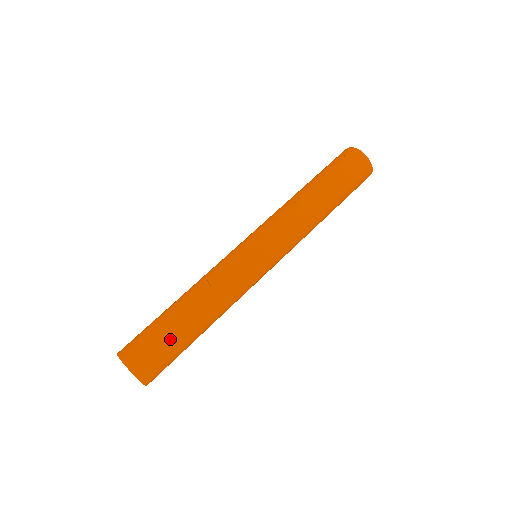
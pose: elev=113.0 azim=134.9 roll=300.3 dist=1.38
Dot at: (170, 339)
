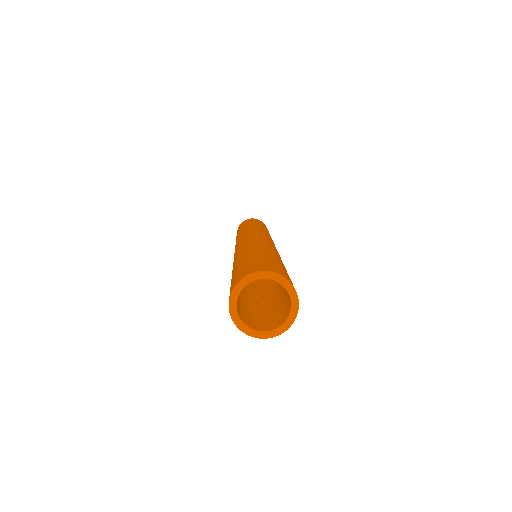
Dot at: (248, 261)
